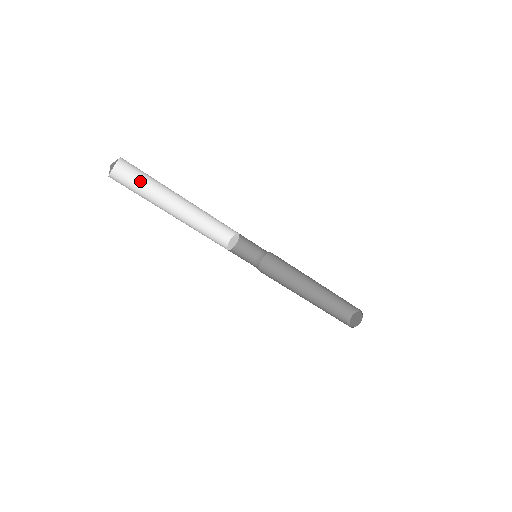
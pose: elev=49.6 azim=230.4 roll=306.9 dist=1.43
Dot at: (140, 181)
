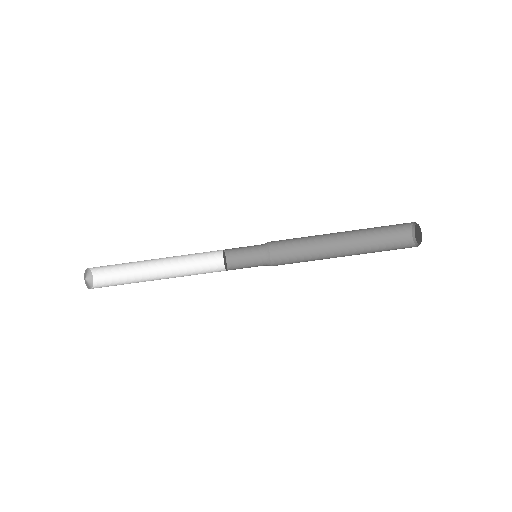
Dot at: (119, 275)
